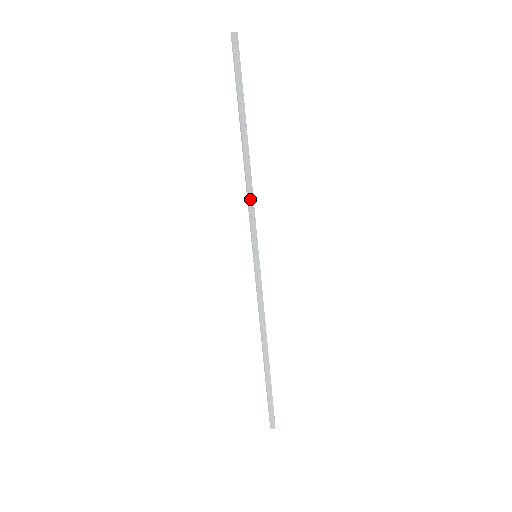
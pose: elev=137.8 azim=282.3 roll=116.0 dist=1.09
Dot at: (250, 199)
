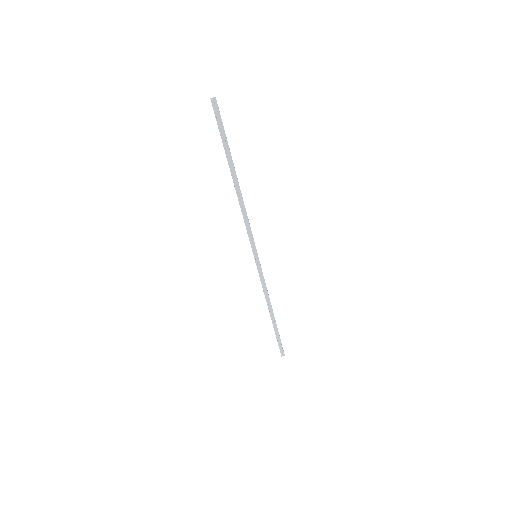
Dot at: (246, 220)
